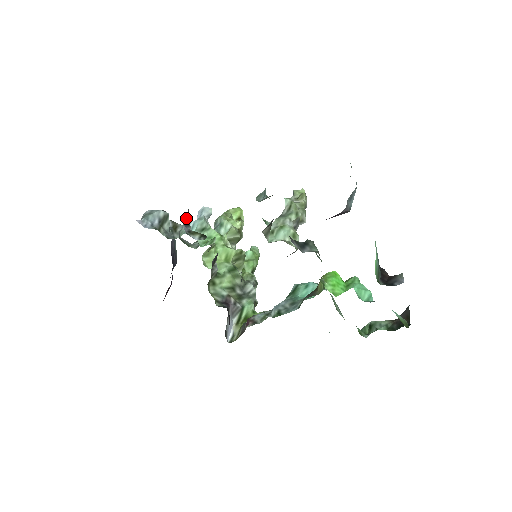
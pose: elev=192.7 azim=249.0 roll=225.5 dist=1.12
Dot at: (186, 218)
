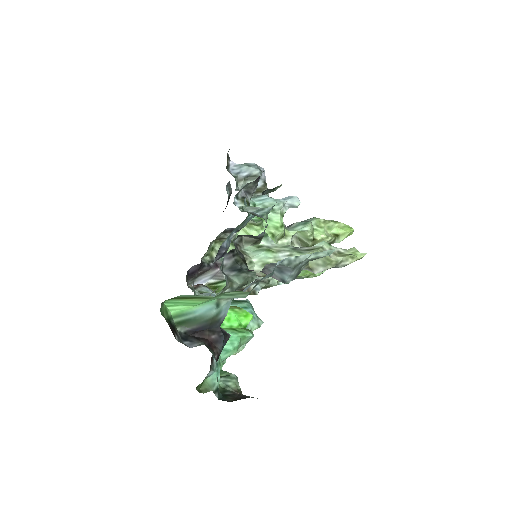
Dot at: (250, 187)
